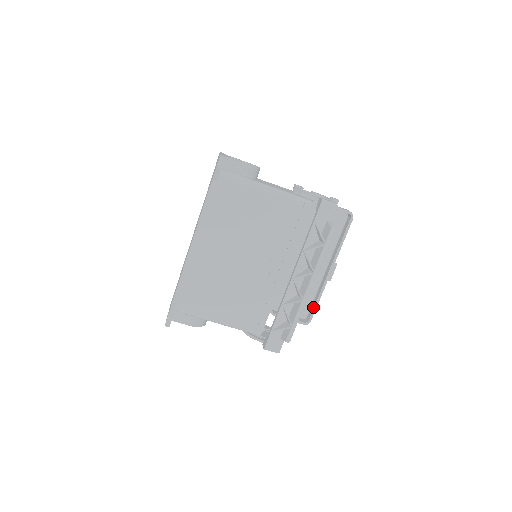
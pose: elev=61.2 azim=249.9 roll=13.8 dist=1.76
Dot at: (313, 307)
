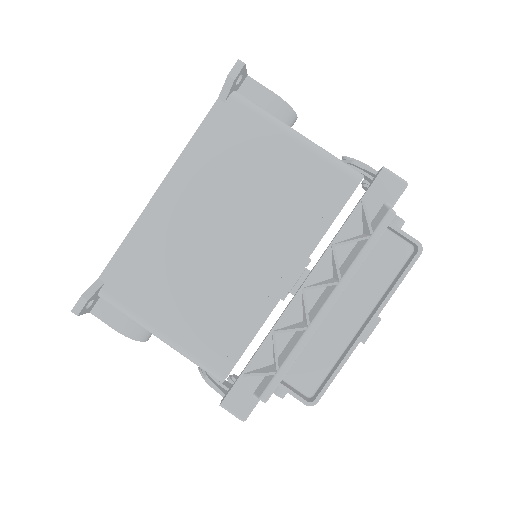
Dot at: (327, 380)
